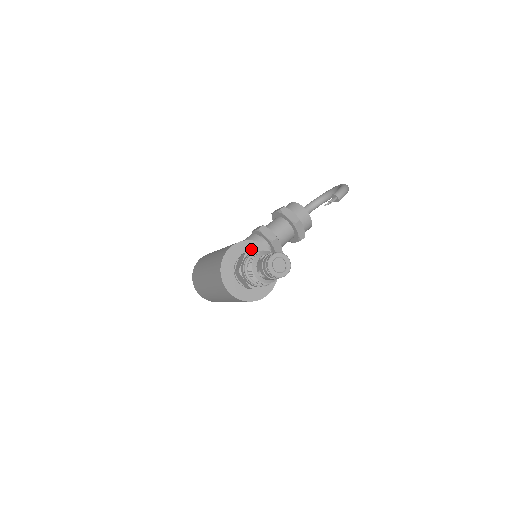
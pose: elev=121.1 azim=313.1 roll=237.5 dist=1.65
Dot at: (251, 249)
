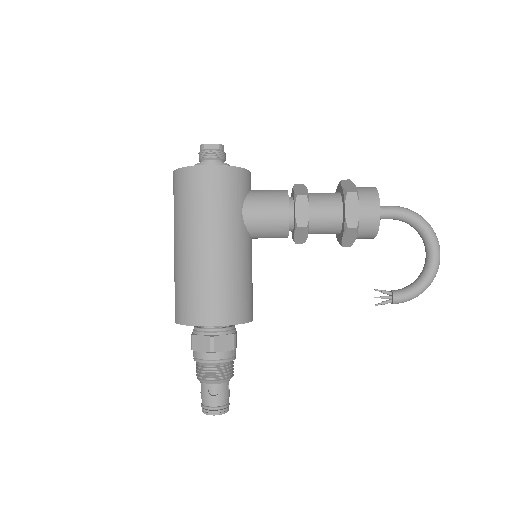
Dot at: occluded
